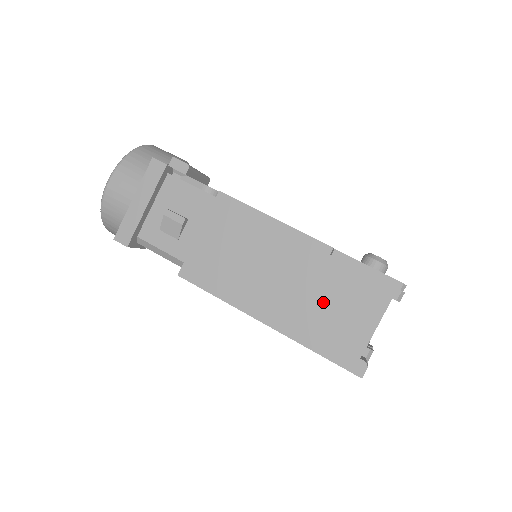
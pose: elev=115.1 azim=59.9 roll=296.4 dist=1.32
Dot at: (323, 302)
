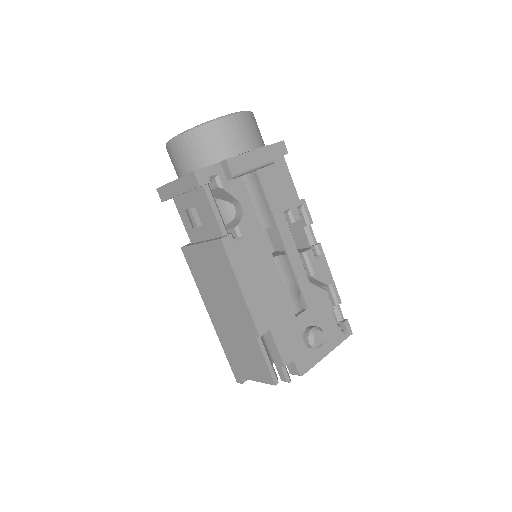
Dot at: (240, 345)
